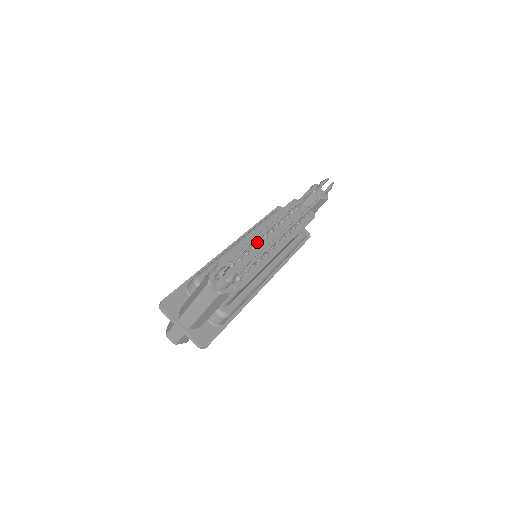
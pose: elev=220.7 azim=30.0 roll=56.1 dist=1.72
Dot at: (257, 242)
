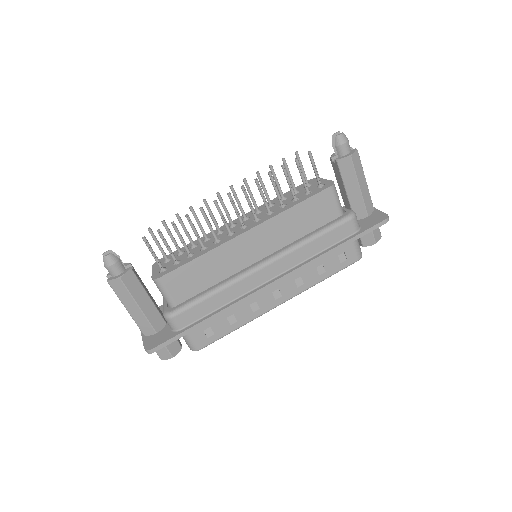
Dot at: (204, 233)
